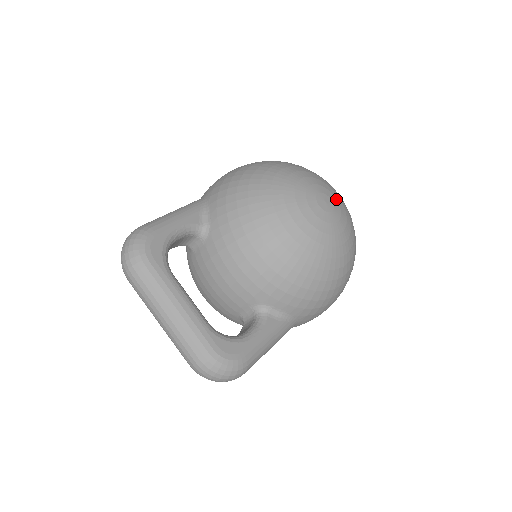
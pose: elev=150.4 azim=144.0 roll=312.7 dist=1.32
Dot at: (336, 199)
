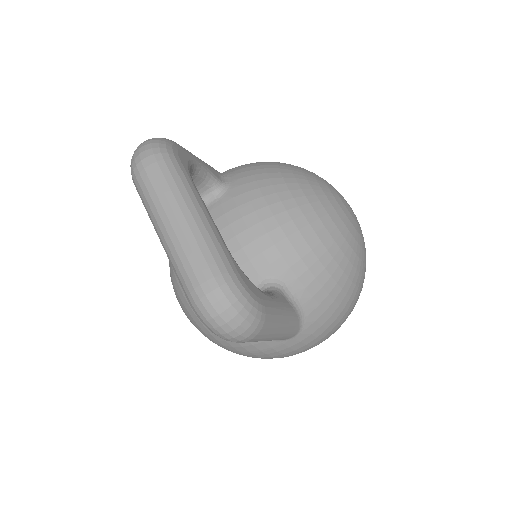
Dot at: occluded
